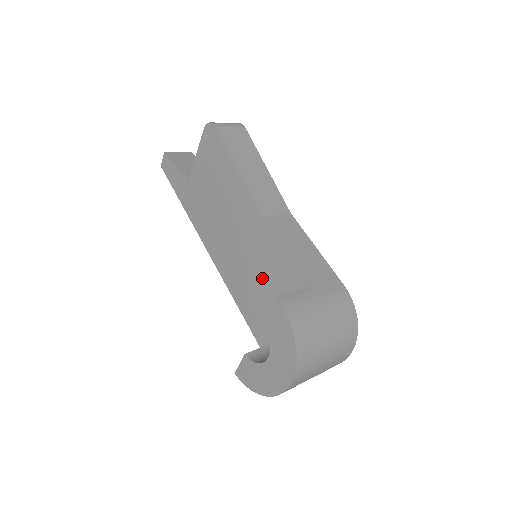
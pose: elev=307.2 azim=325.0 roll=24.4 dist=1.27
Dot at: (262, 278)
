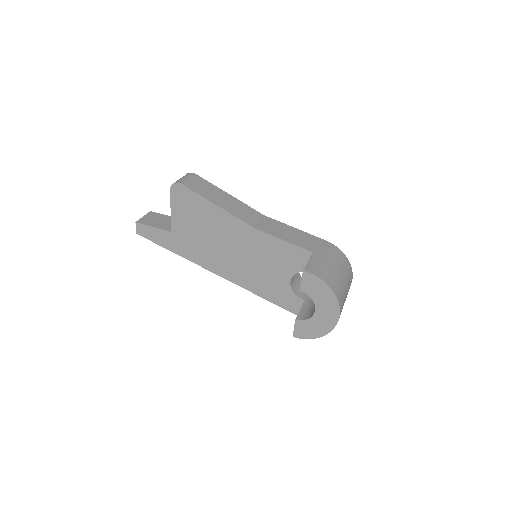
Dot at: (272, 267)
